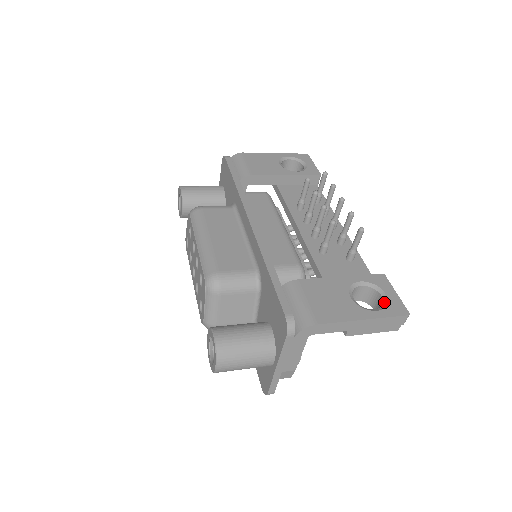
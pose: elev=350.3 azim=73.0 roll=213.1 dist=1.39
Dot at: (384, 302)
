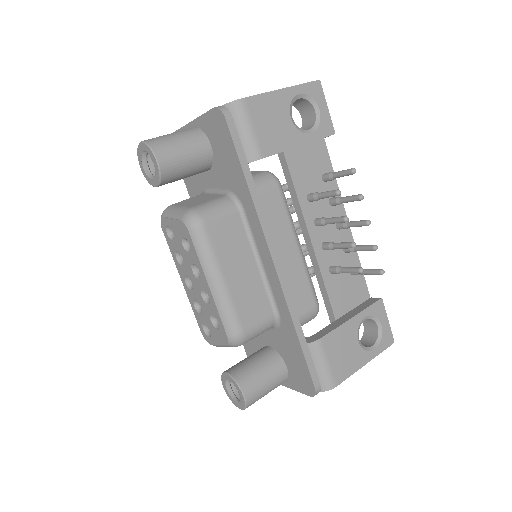
Dot at: (379, 334)
